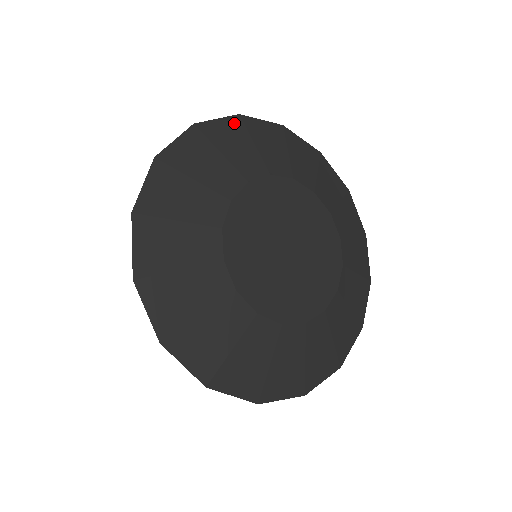
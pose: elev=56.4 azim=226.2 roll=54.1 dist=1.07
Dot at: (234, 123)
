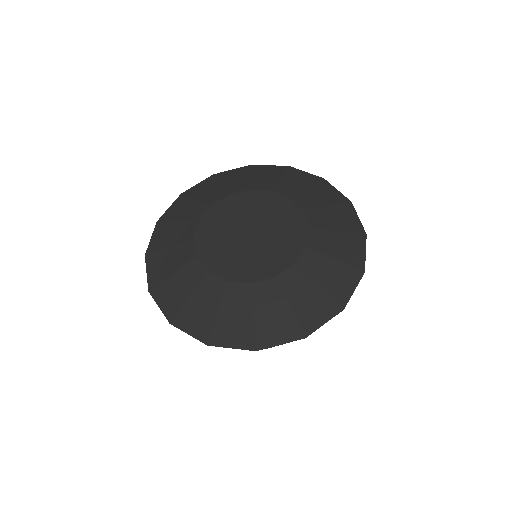
Dot at: (179, 201)
